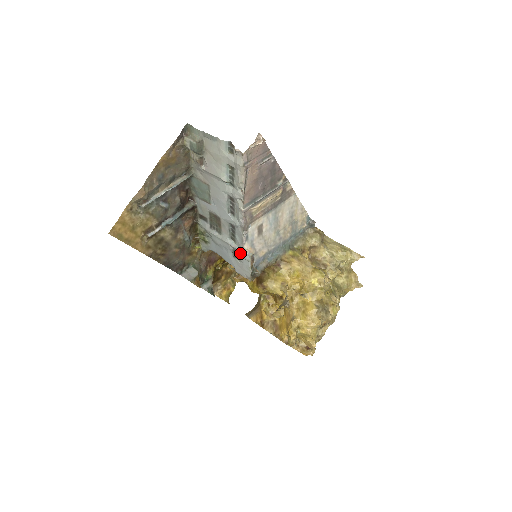
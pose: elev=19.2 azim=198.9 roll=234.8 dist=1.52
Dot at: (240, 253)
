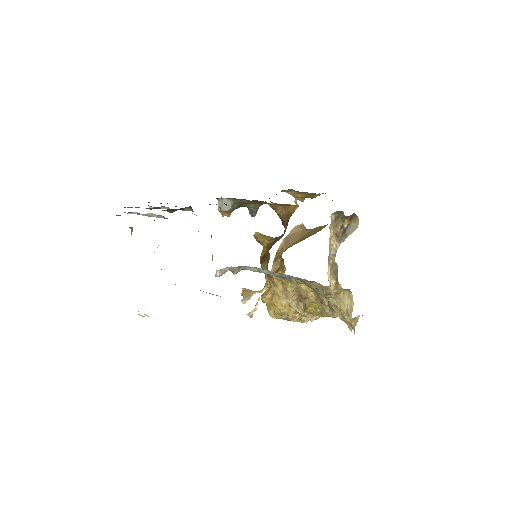
Dot at: occluded
